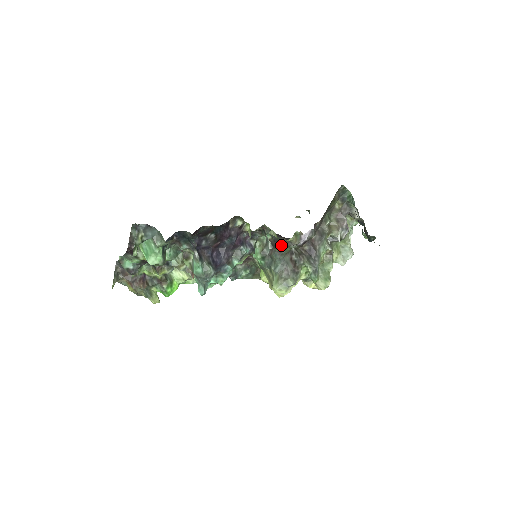
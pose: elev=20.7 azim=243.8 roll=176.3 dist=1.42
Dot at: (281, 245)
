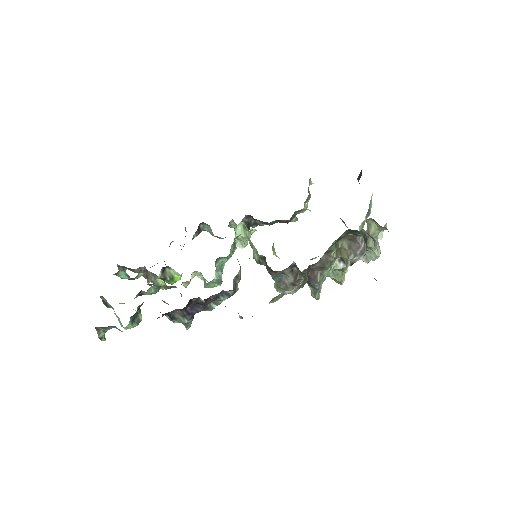
Dot at: occluded
